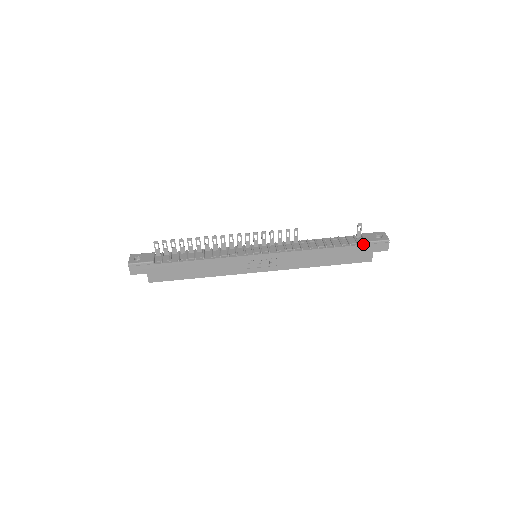
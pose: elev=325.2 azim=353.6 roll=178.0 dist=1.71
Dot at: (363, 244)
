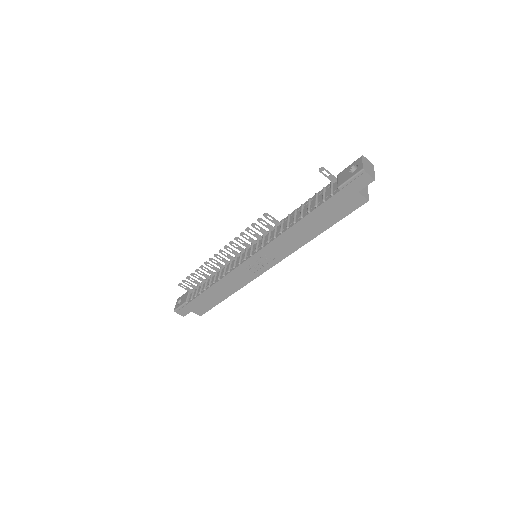
Dot at: (336, 192)
